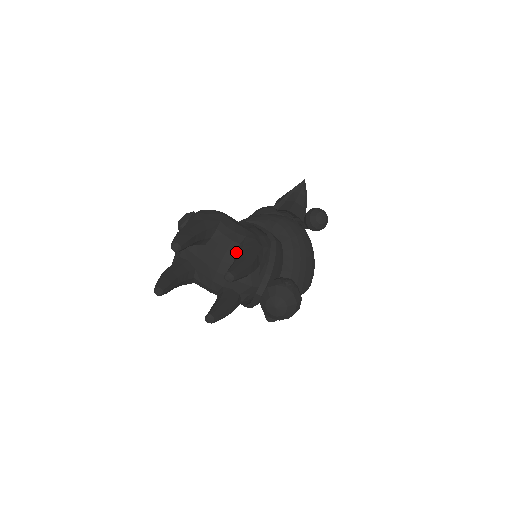
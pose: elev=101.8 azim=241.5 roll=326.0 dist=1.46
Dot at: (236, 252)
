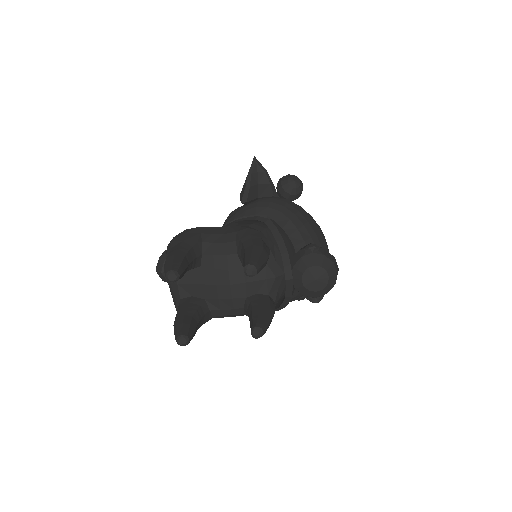
Dot at: (237, 251)
